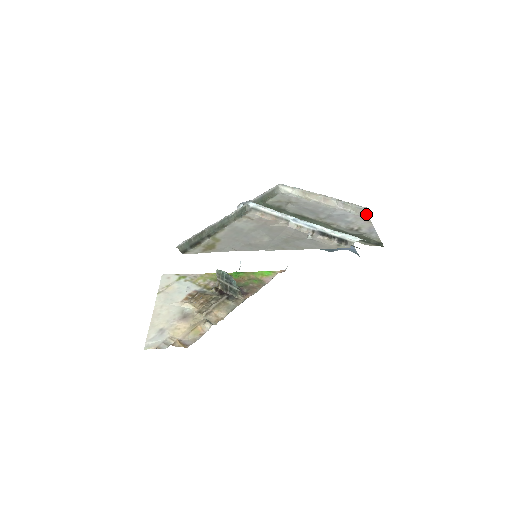
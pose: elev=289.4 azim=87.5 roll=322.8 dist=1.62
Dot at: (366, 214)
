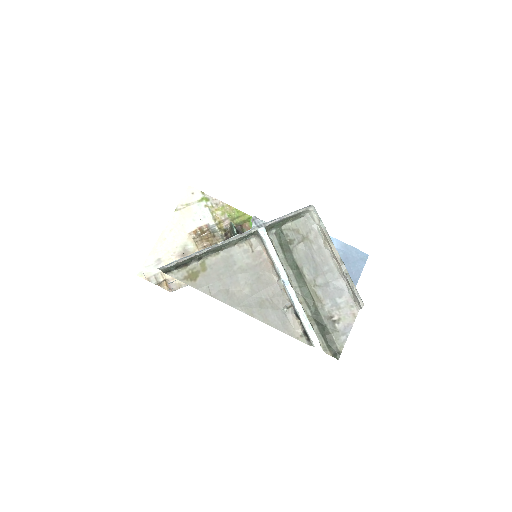
Dot at: (359, 305)
